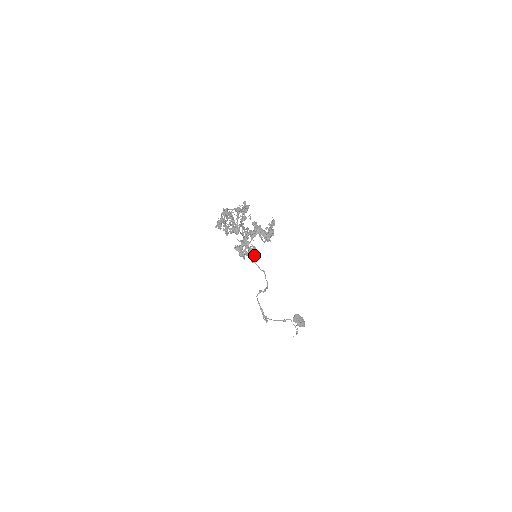
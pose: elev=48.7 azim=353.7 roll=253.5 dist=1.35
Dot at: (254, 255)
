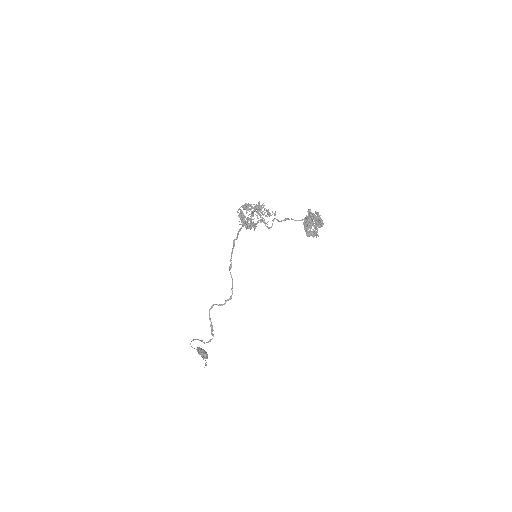
Dot at: (318, 236)
